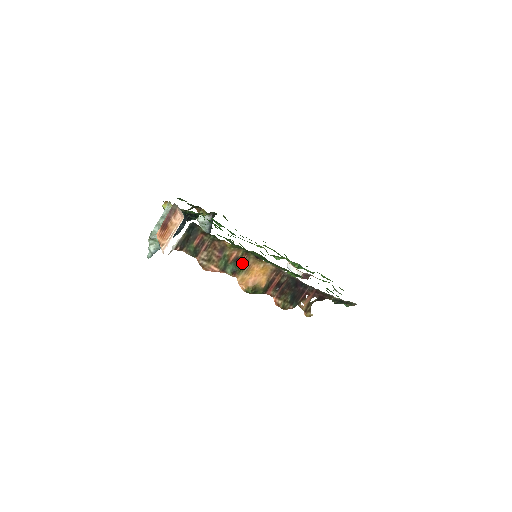
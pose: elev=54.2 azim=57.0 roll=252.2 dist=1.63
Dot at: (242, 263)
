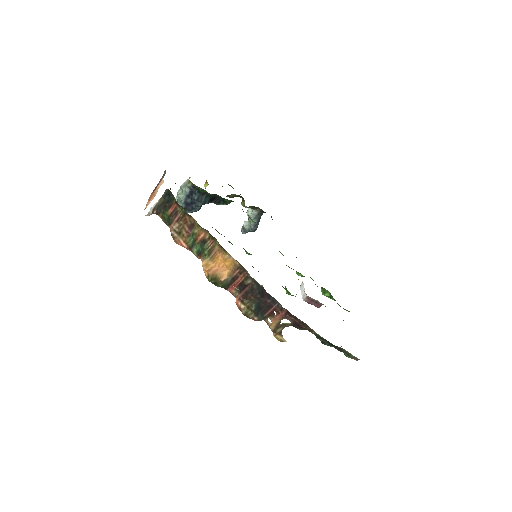
Dot at: (208, 247)
